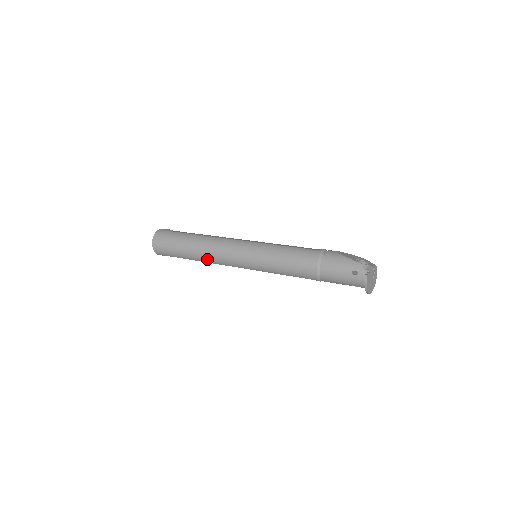
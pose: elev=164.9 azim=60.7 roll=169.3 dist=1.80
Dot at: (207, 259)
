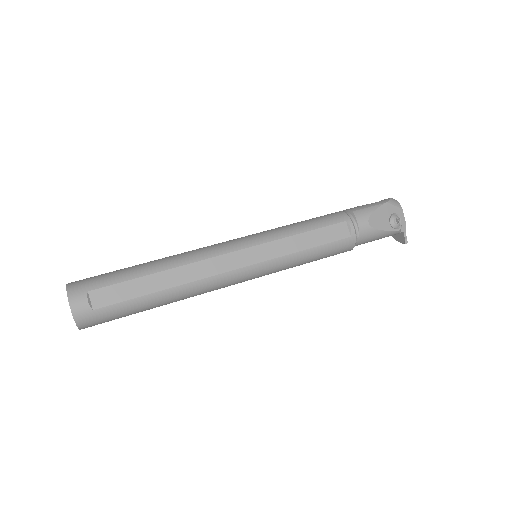
Dot at: occluded
